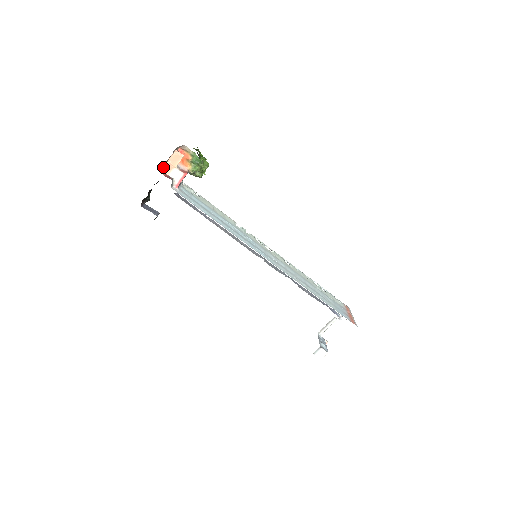
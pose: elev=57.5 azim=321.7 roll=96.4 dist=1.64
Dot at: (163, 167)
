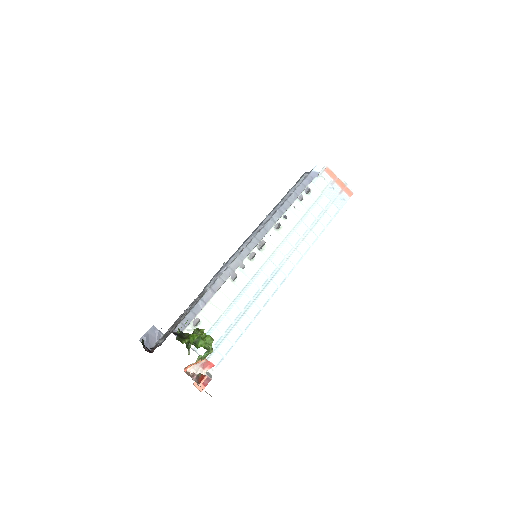
Dot at: occluded
